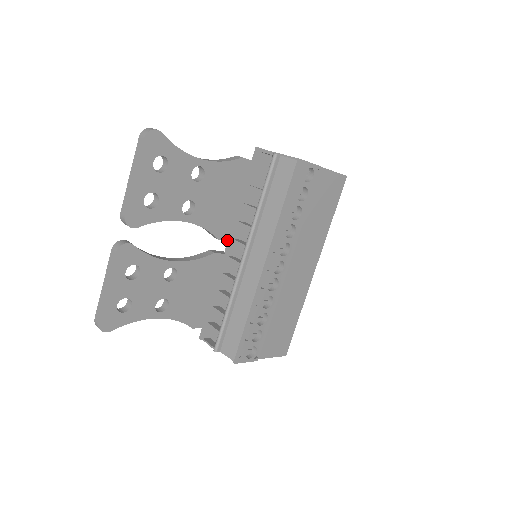
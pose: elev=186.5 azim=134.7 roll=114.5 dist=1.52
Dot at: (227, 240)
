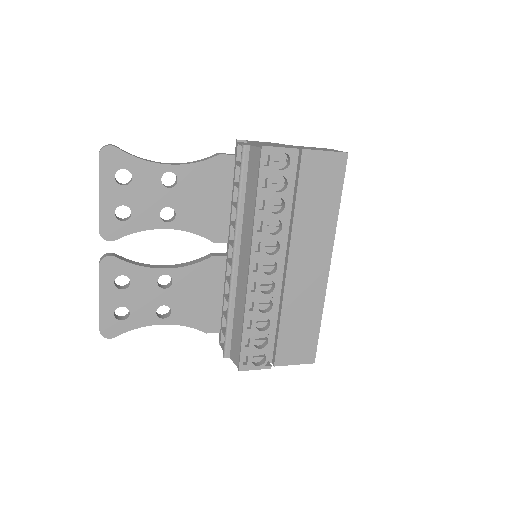
Dot at: (225, 242)
